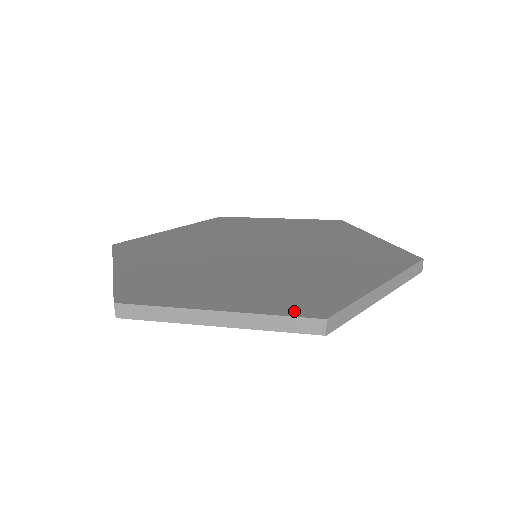
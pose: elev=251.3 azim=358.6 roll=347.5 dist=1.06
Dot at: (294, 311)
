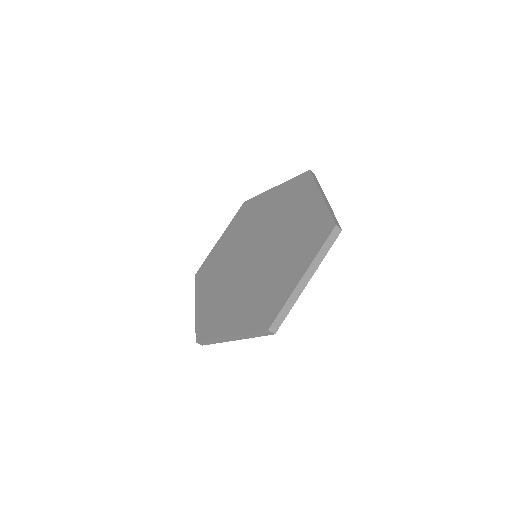
Dot at: (322, 239)
